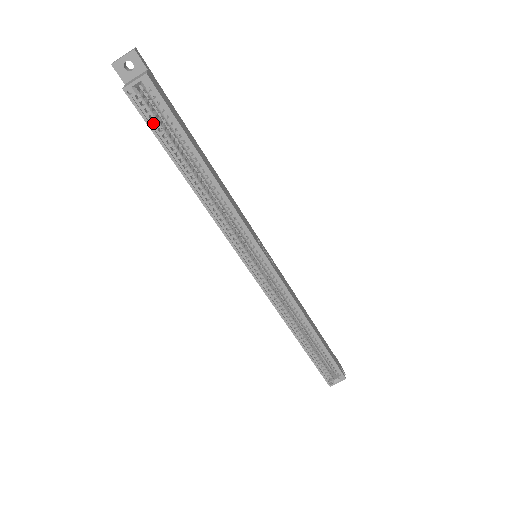
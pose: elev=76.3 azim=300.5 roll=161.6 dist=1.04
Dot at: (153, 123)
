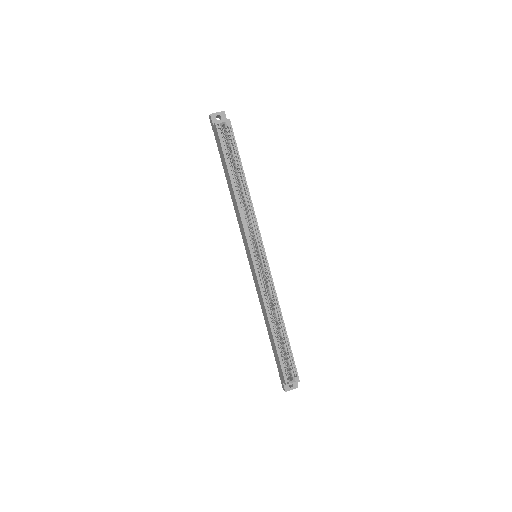
Dot at: occluded
